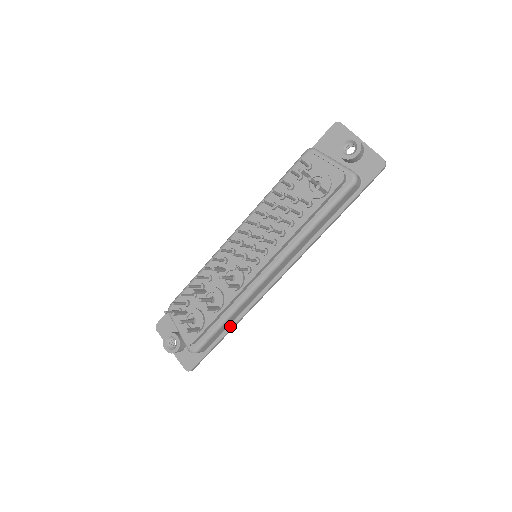
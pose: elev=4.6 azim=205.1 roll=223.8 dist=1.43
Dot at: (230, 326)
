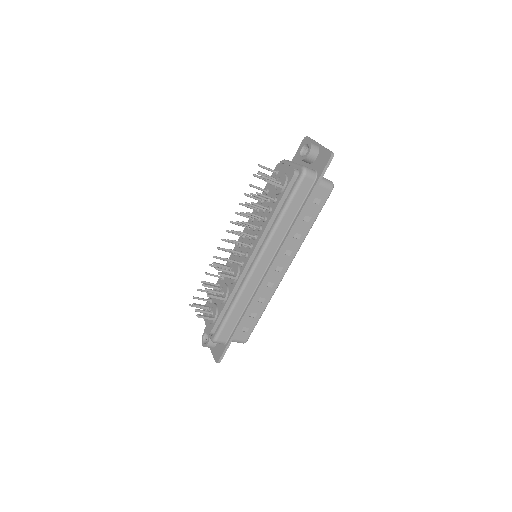
Dot at: (240, 318)
